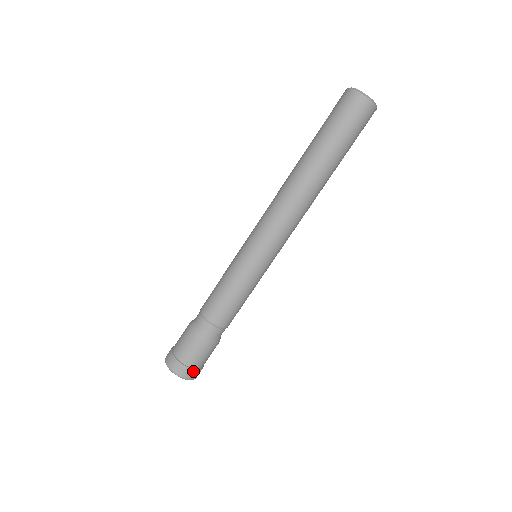
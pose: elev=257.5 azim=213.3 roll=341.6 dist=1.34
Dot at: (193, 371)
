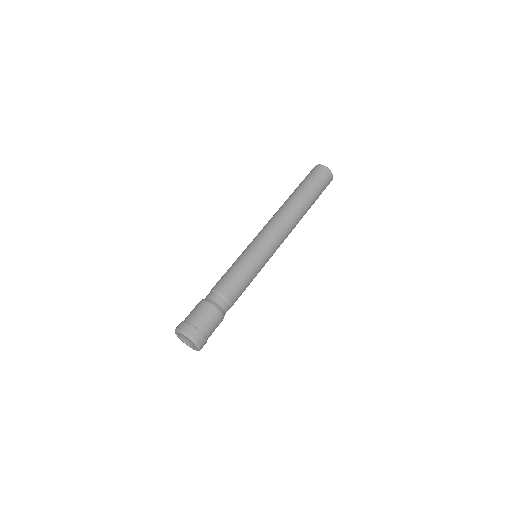
Dot at: (187, 324)
